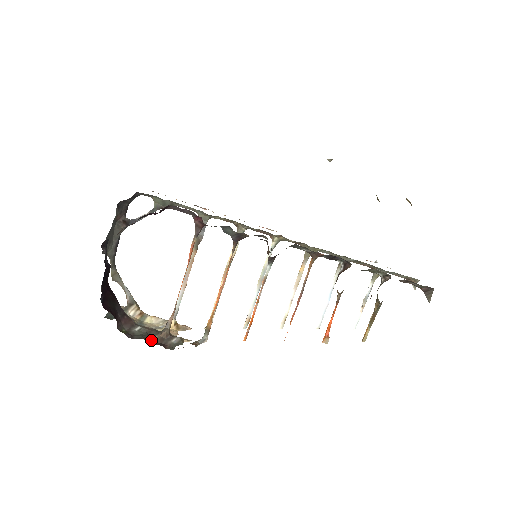
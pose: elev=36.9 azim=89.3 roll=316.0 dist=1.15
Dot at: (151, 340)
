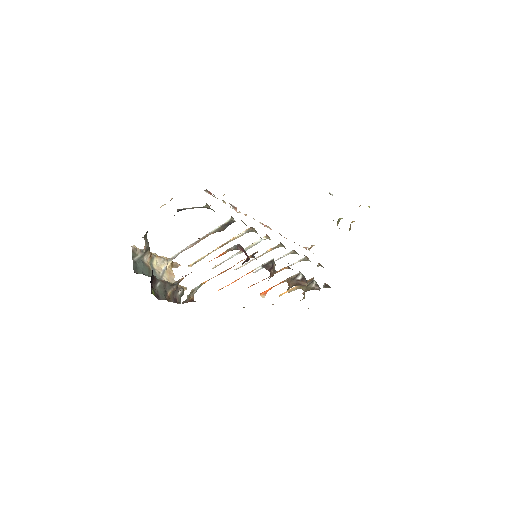
Dot at: (168, 296)
